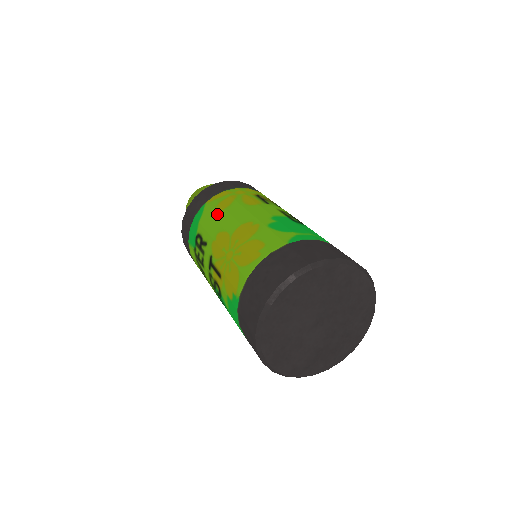
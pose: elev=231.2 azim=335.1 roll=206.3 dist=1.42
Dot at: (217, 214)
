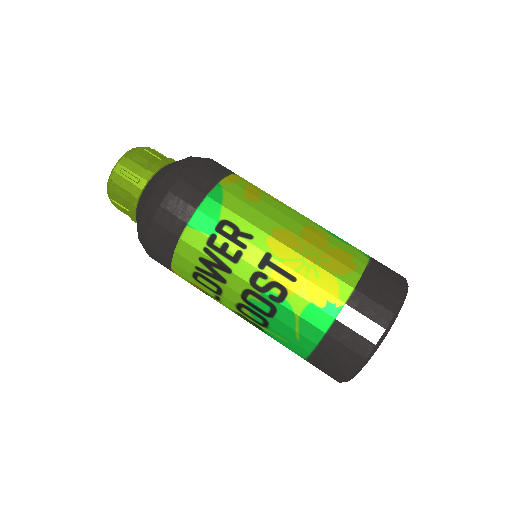
Dot at: (255, 204)
